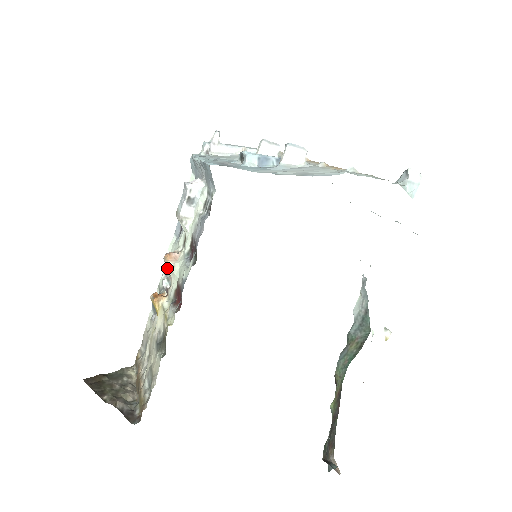
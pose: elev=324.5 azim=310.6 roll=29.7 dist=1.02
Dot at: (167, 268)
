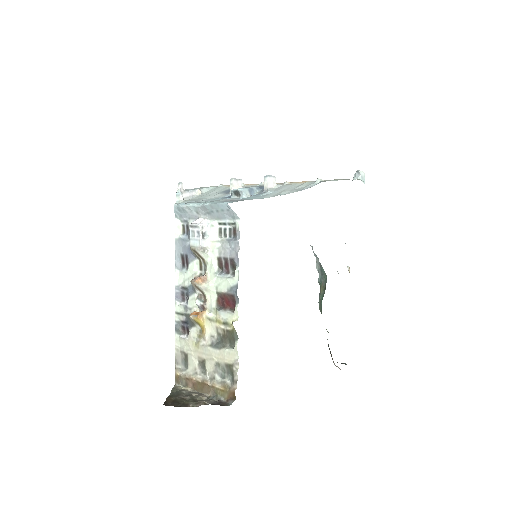
Dot at: (180, 295)
